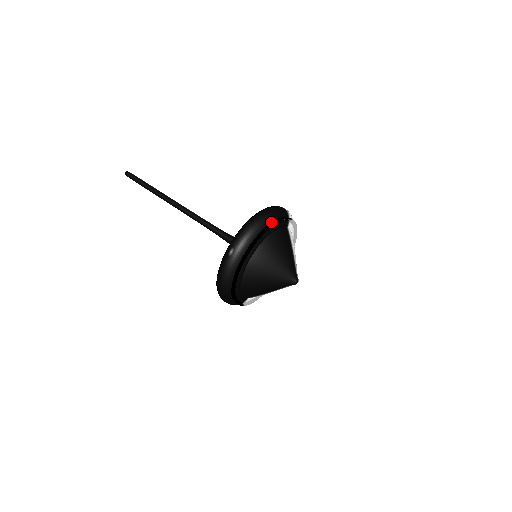
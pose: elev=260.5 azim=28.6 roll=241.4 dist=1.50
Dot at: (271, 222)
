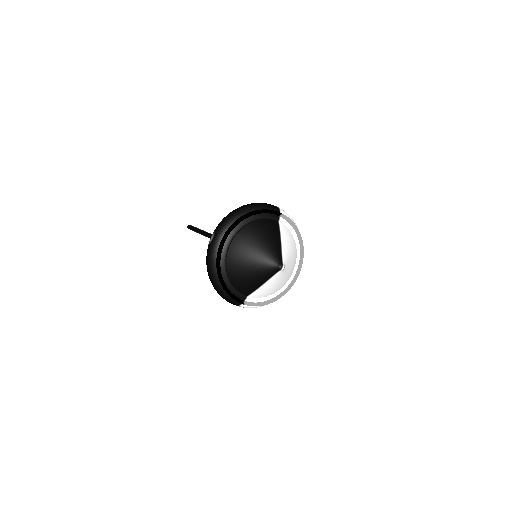
Dot at: (252, 211)
